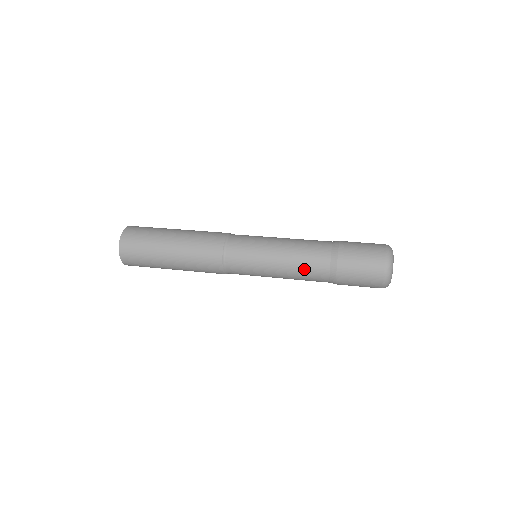
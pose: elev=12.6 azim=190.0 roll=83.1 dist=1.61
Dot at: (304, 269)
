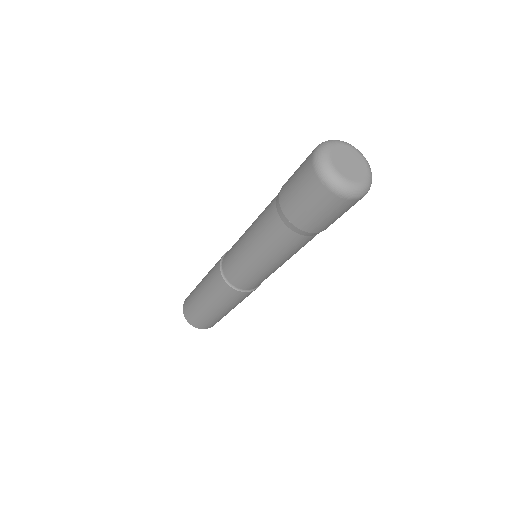
Dot at: (267, 238)
